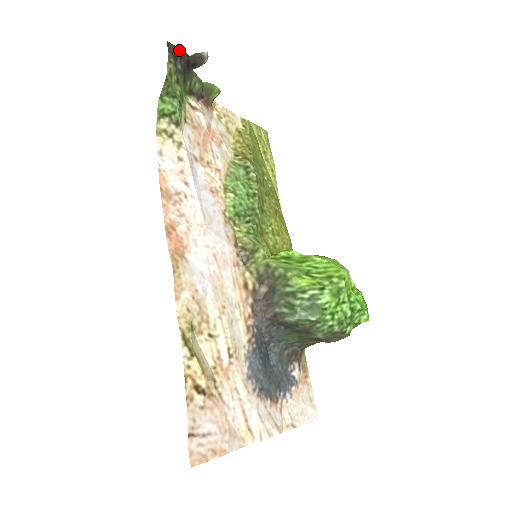
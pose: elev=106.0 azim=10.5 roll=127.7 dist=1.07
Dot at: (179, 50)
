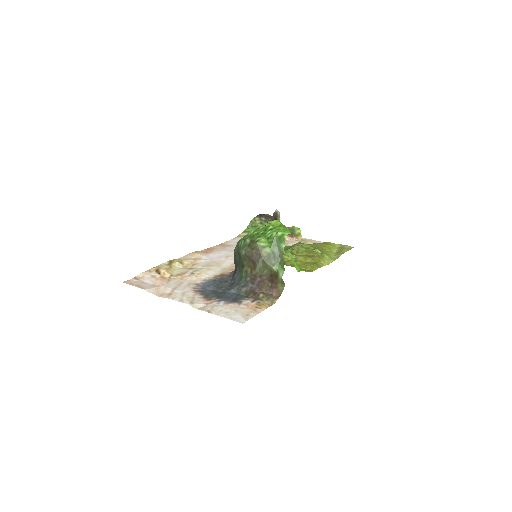
Dot at: (266, 215)
